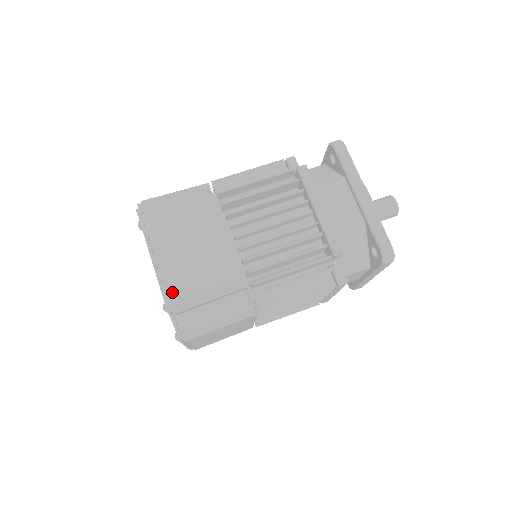
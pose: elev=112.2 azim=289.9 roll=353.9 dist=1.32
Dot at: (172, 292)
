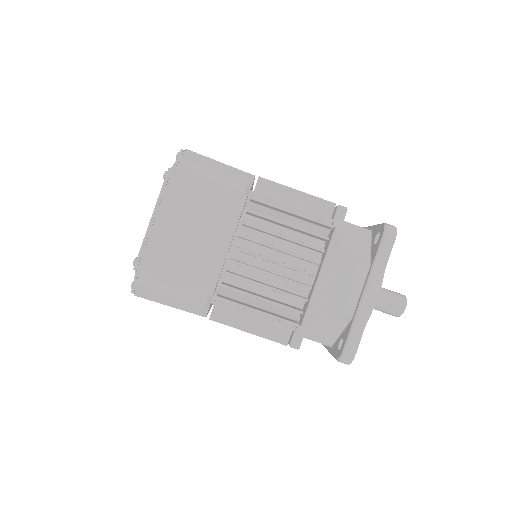
Dot at: (149, 255)
